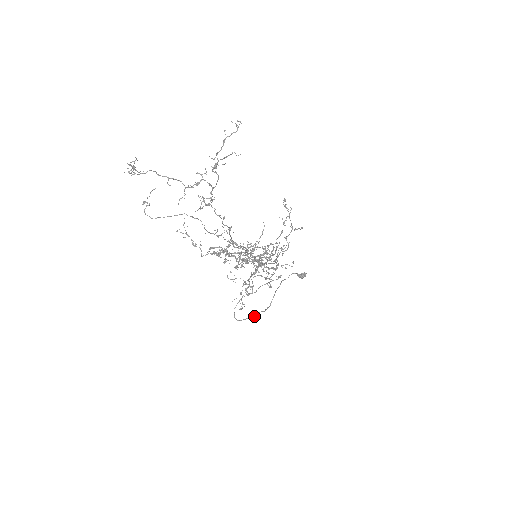
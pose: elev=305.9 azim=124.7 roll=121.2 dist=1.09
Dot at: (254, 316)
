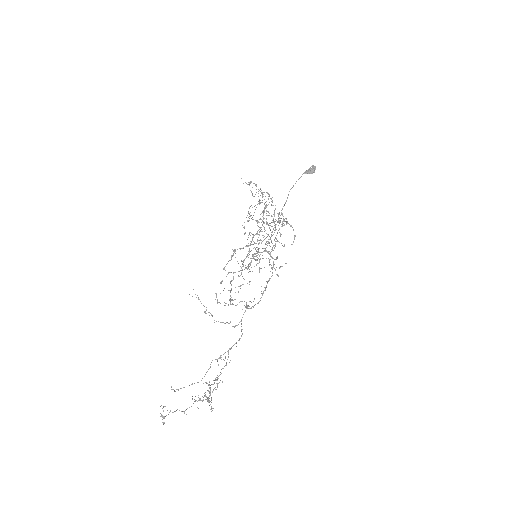
Dot at: occluded
